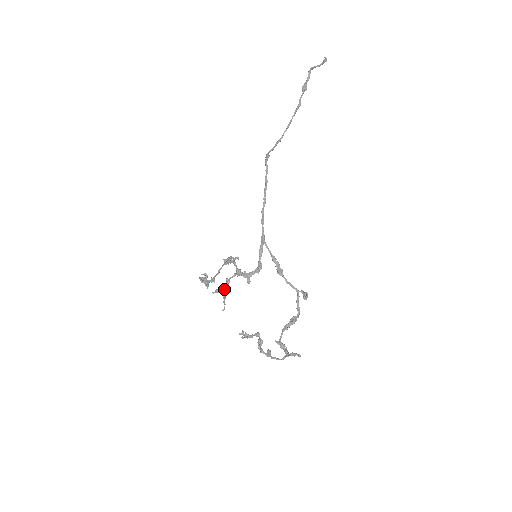
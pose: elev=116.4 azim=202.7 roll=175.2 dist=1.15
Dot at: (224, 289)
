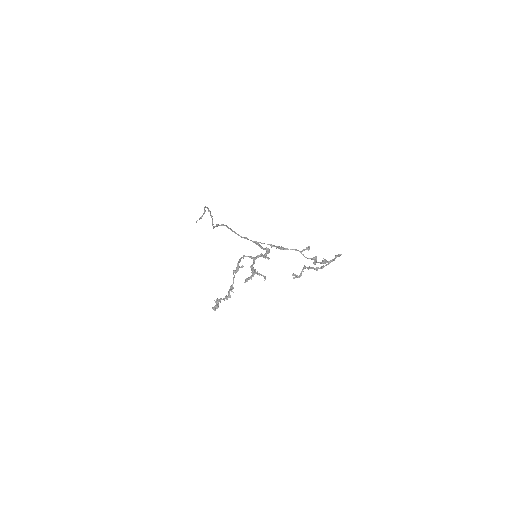
Dot at: (252, 275)
